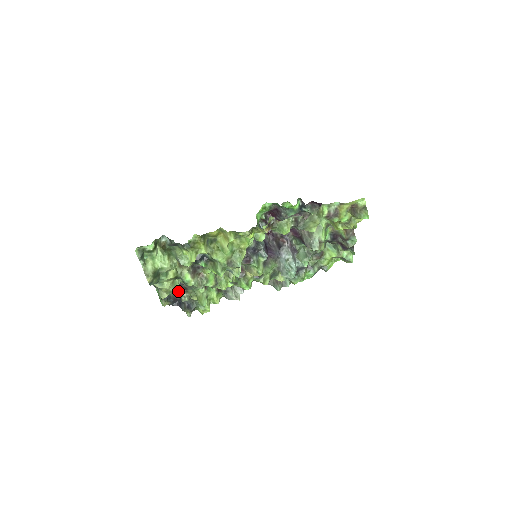
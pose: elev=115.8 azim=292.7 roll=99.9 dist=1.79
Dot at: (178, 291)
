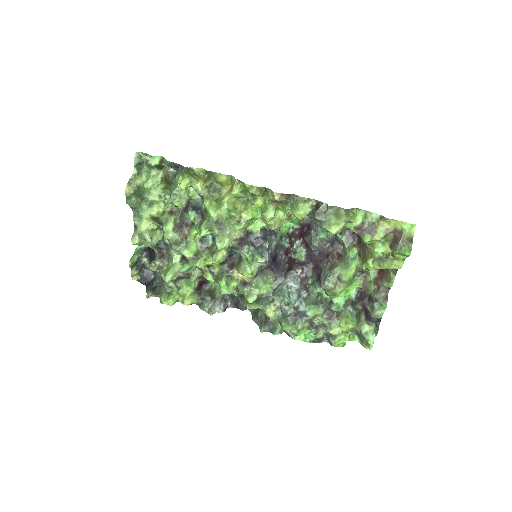
Dot at: occluded
